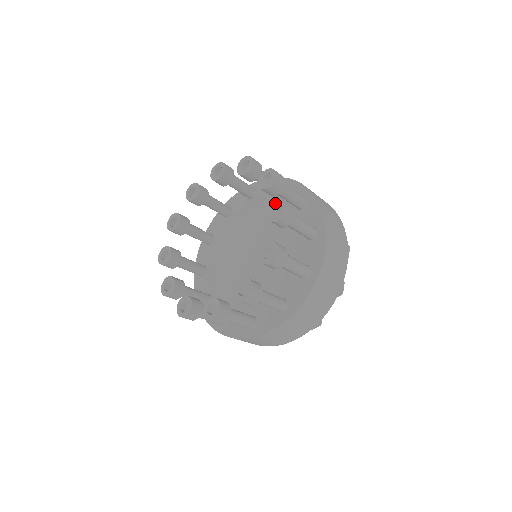
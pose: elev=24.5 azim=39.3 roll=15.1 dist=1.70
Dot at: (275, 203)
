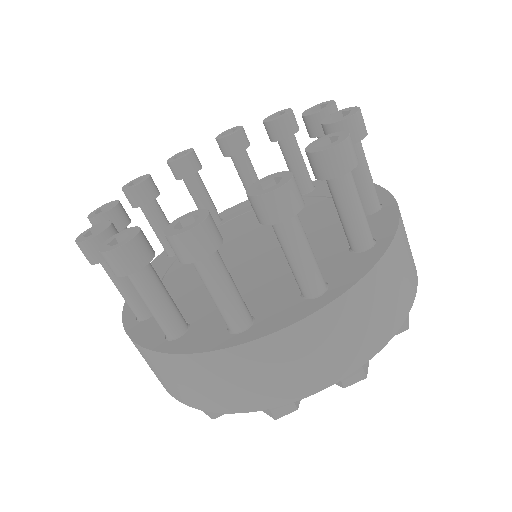
Dot at: (267, 118)
